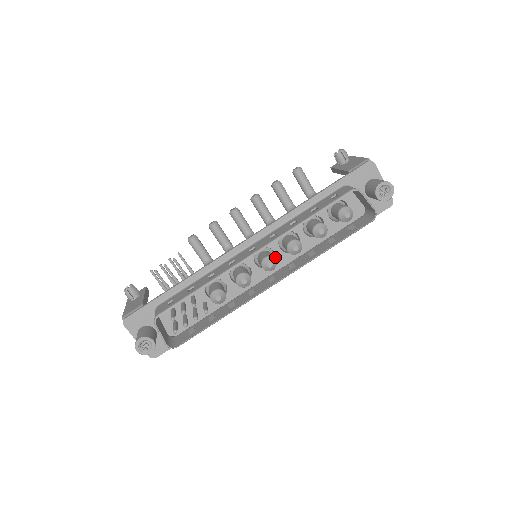
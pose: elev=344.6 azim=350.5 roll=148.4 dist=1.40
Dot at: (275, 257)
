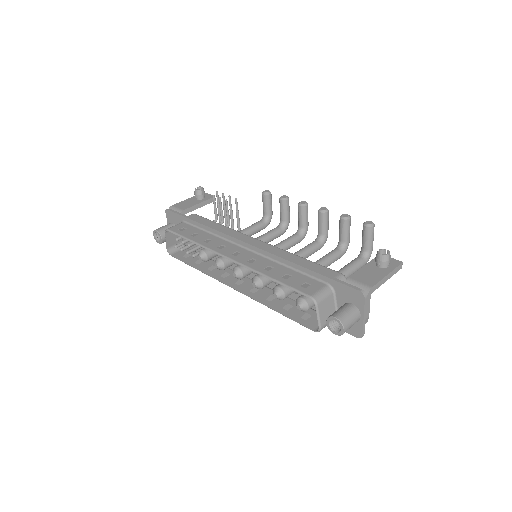
Dot at: occluded
